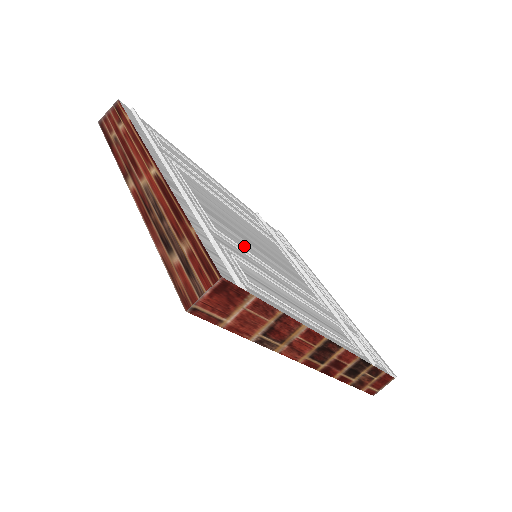
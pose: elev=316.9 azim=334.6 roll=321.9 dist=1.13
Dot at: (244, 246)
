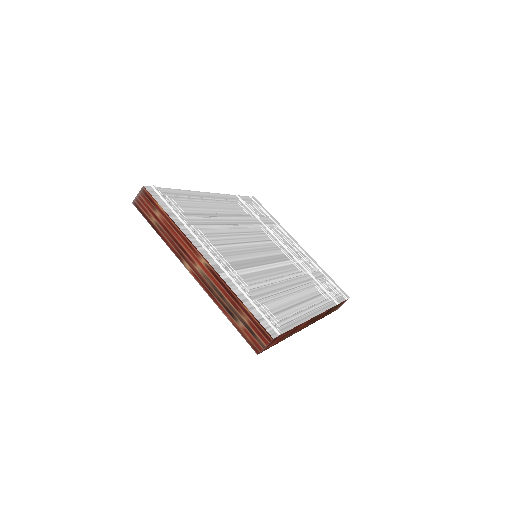
Dot at: (259, 277)
